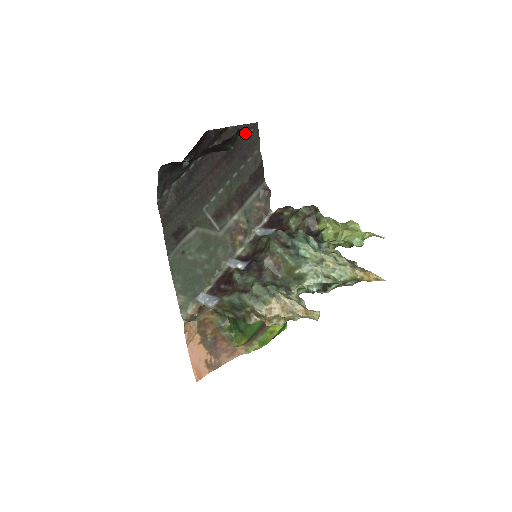
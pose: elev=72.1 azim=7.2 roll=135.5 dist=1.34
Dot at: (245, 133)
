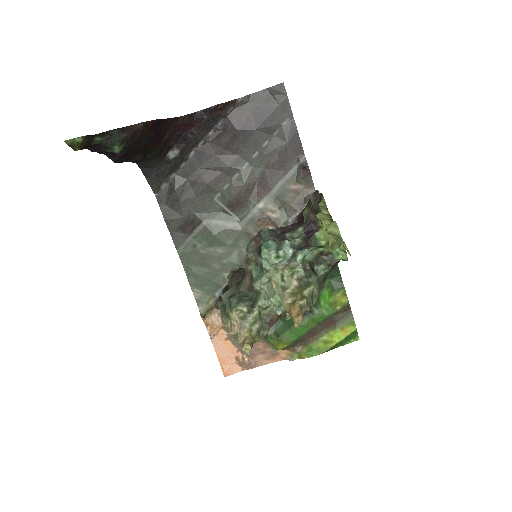
Dot at: (265, 101)
